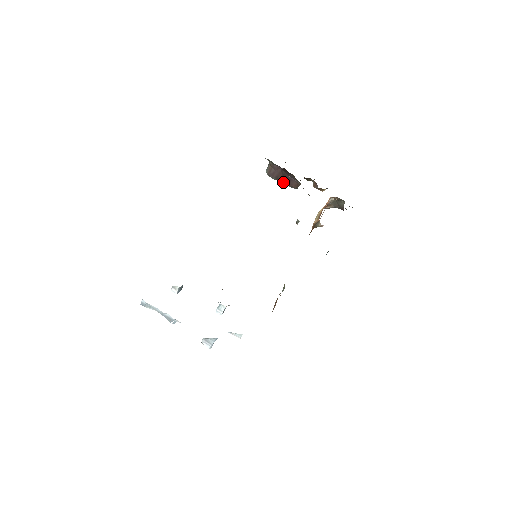
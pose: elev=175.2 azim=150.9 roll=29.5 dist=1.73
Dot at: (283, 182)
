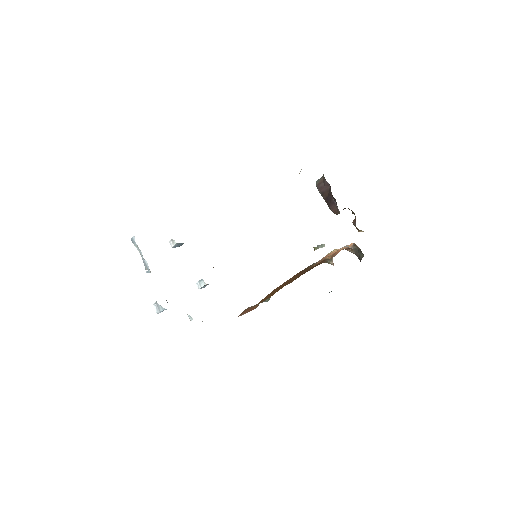
Dot at: (326, 201)
